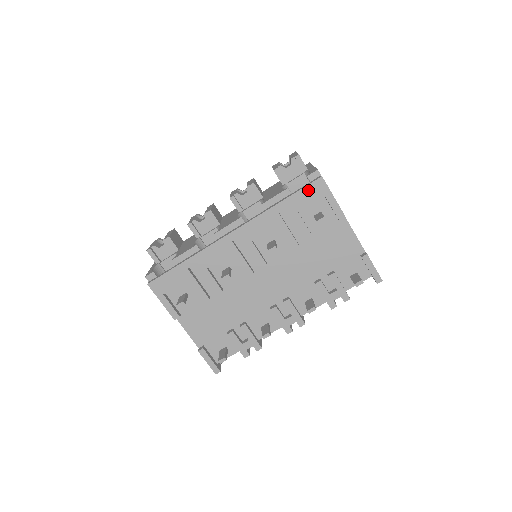
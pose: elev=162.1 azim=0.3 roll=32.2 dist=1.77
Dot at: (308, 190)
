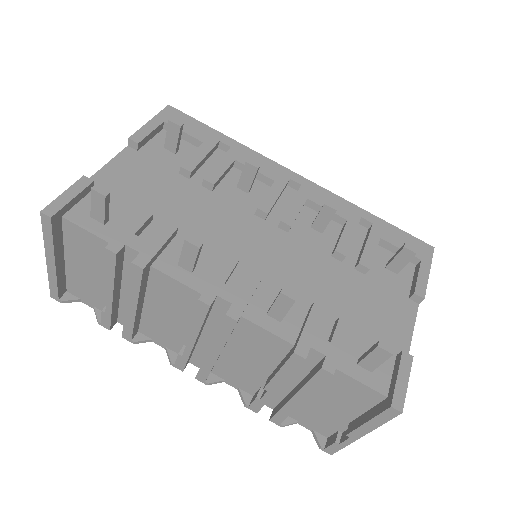
Dot at: (410, 239)
